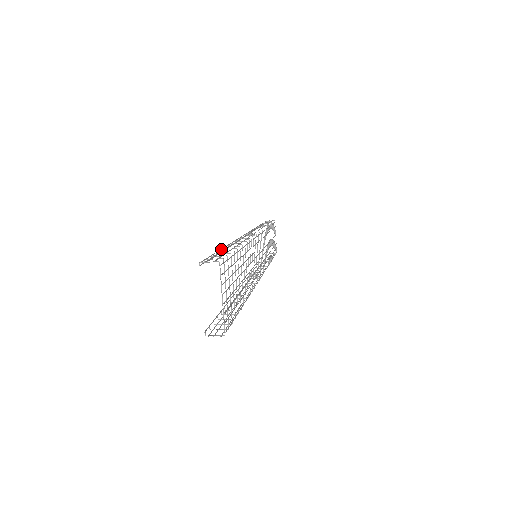
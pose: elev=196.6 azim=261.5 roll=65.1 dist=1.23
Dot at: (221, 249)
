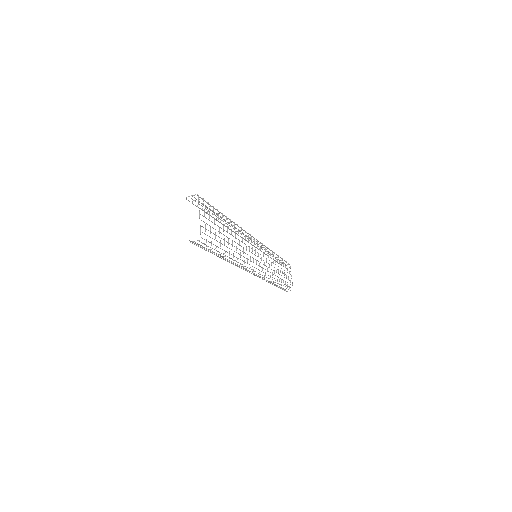
Dot at: occluded
